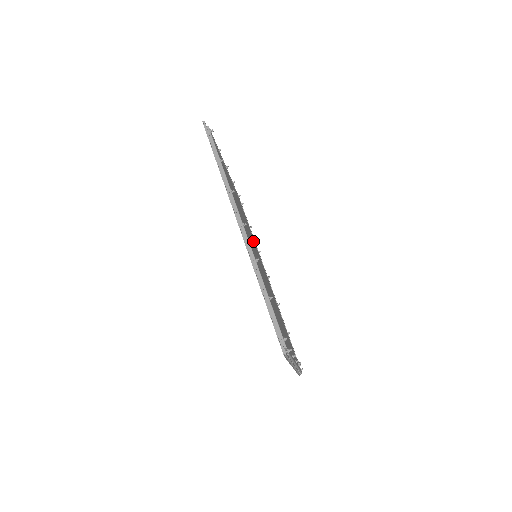
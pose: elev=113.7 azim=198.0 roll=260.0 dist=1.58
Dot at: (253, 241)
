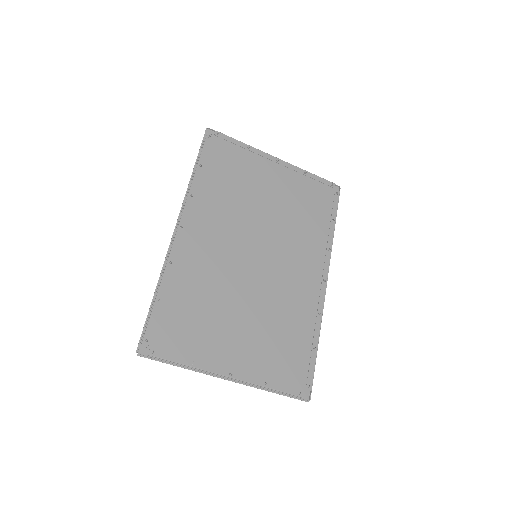
Dot at: (294, 238)
